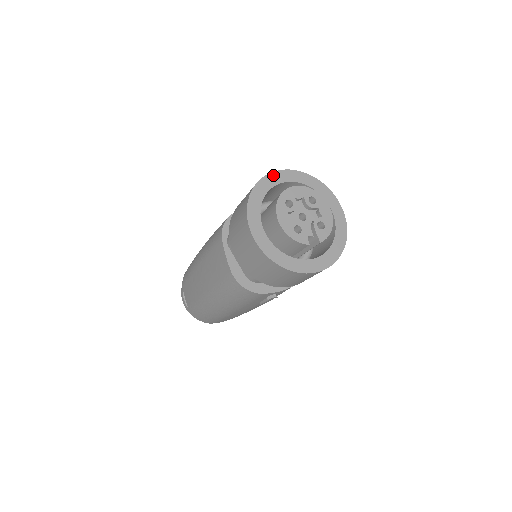
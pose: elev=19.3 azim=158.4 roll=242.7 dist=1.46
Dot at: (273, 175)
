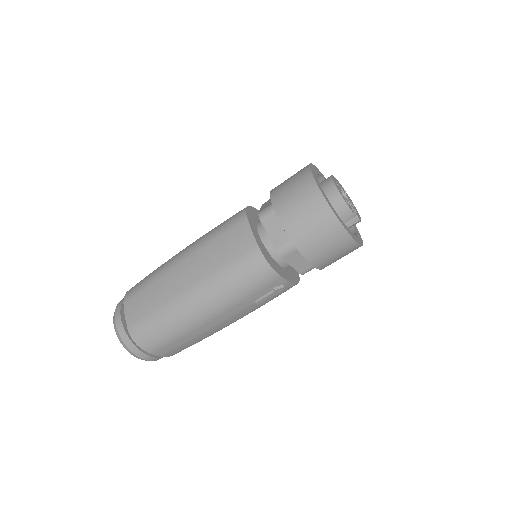
Dot at: (316, 167)
